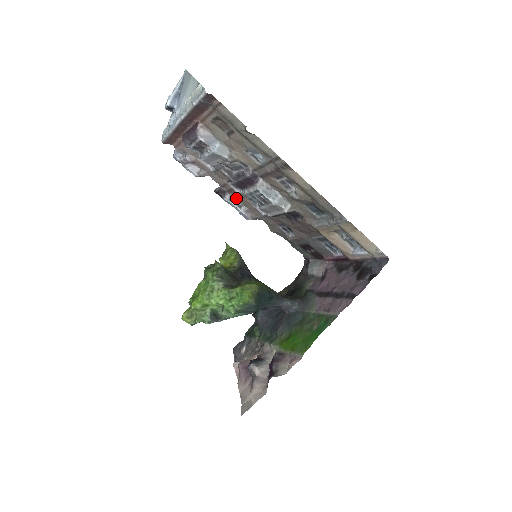
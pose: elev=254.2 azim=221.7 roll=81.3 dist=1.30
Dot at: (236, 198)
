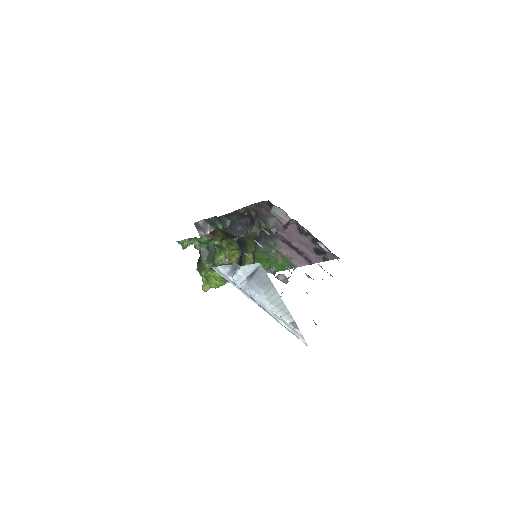
Dot at: occluded
